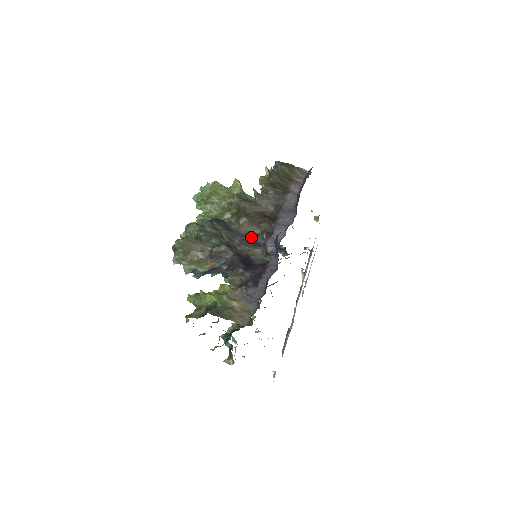
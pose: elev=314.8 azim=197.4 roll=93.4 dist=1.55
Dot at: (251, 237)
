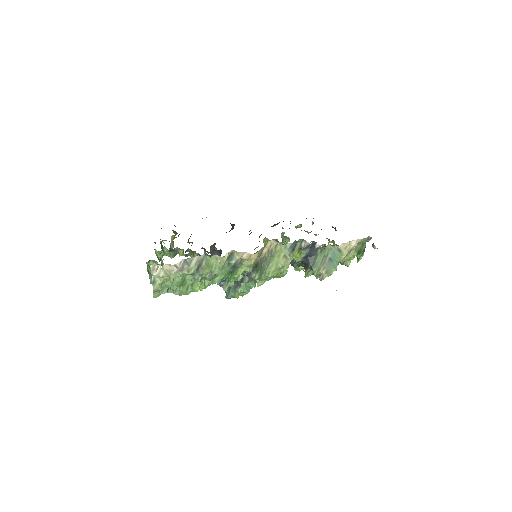
Dot at: occluded
